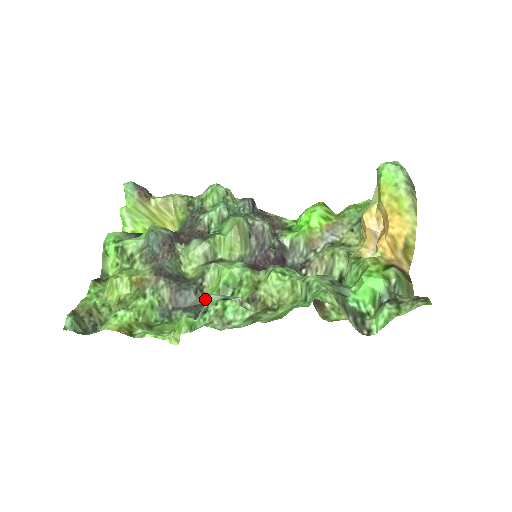
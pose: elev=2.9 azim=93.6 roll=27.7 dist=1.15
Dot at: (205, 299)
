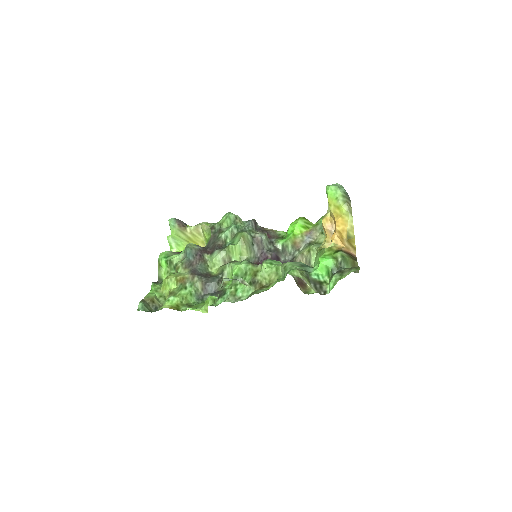
Dot at: (224, 287)
